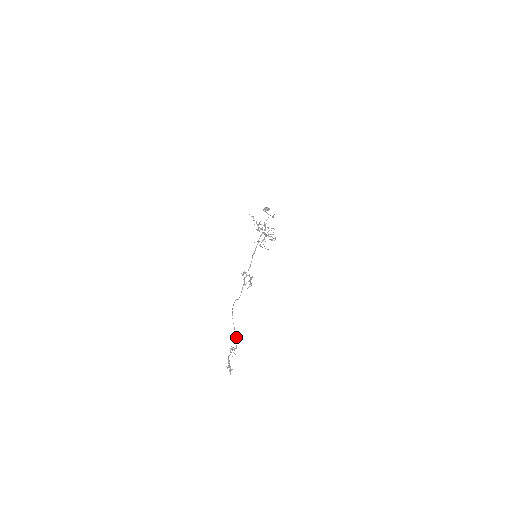
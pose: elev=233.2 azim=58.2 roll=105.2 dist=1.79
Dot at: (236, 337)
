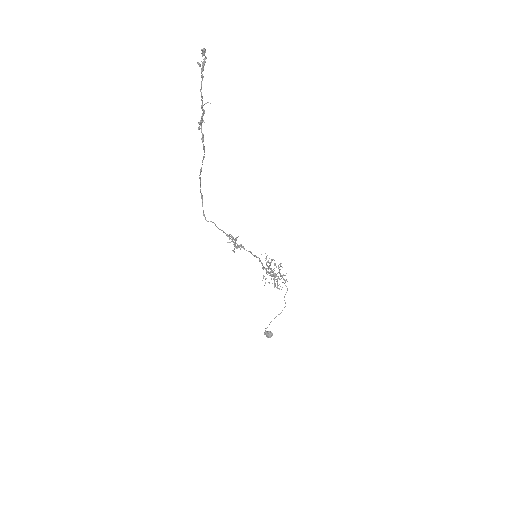
Dot at: (204, 157)
